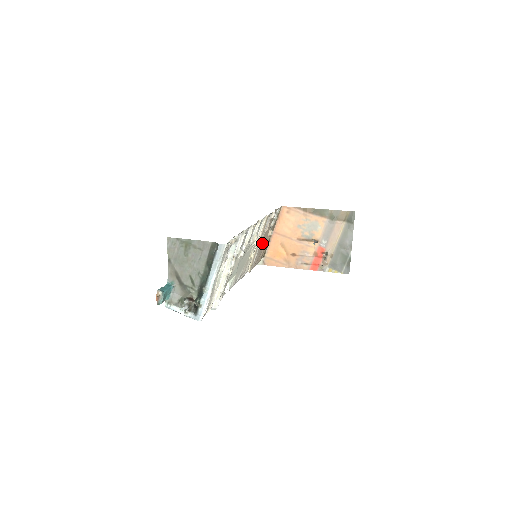
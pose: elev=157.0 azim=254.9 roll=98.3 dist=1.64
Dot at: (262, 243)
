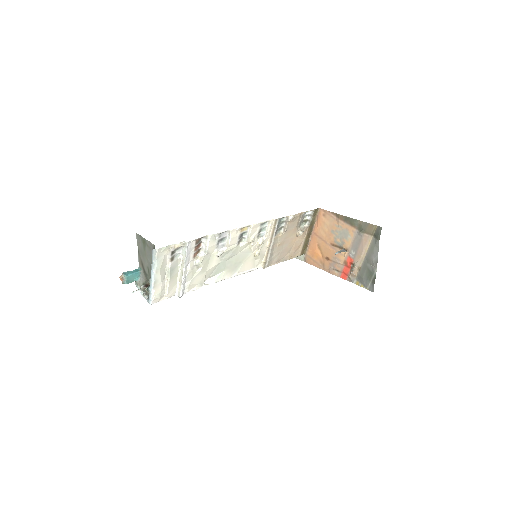
Dot at: (283, 243)
